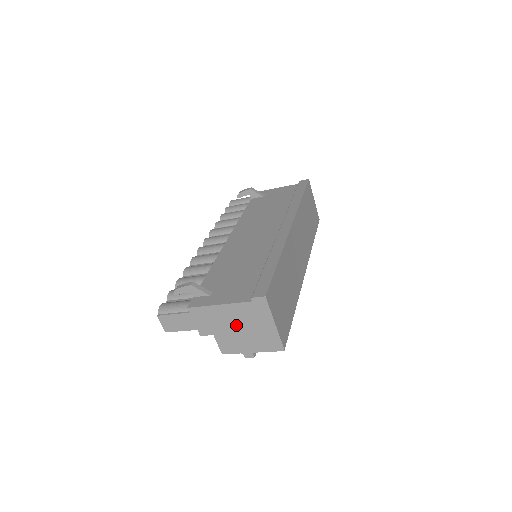
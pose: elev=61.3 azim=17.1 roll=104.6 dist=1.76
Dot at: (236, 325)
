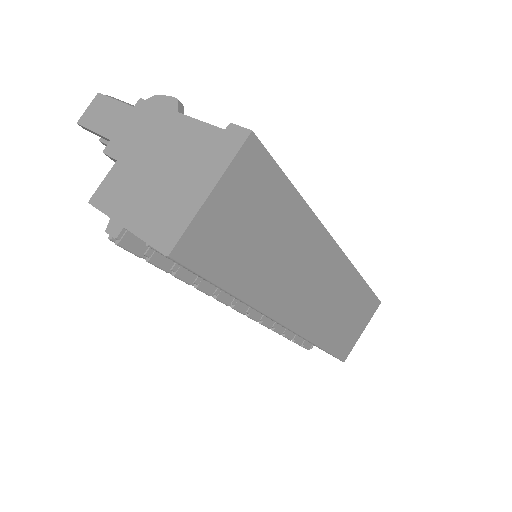
Dot at: (161, 160)
